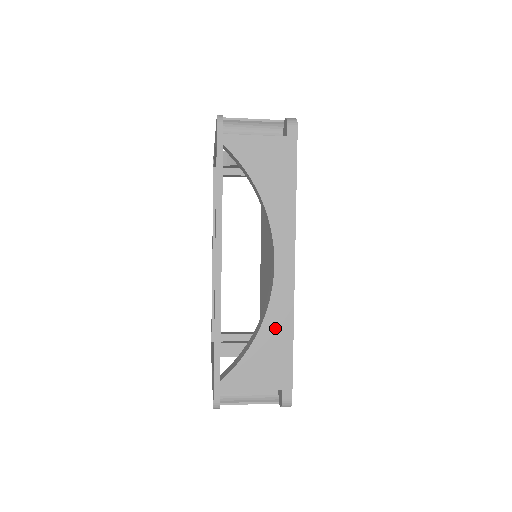
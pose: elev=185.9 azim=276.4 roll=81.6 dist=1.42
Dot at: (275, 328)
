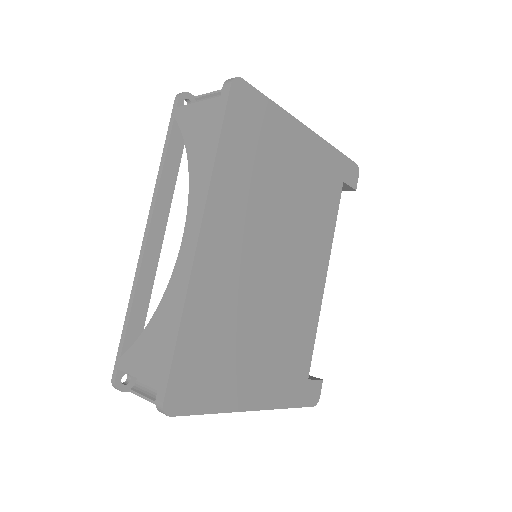
Dot at: (168, 309)
